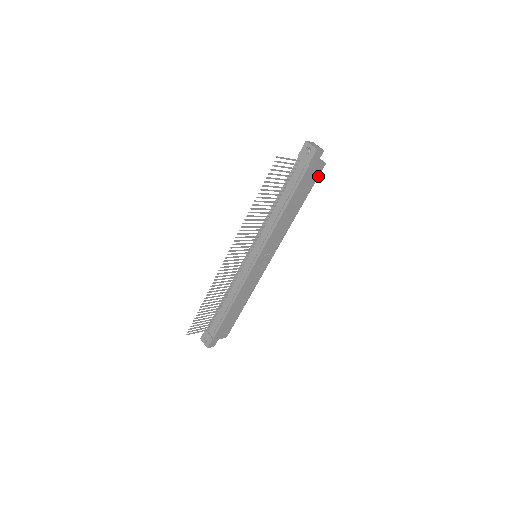
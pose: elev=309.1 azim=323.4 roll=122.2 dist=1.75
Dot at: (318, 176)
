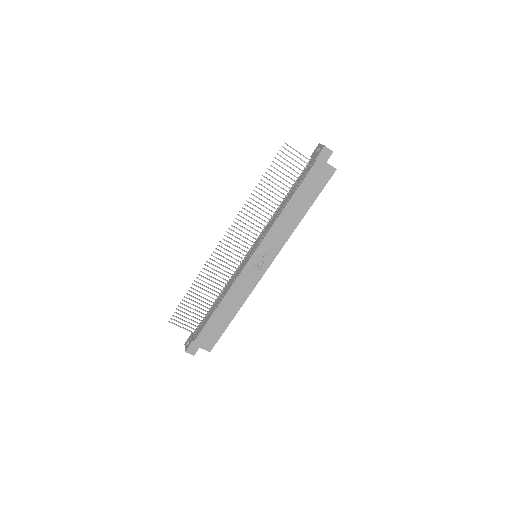
Dot at: occluded
